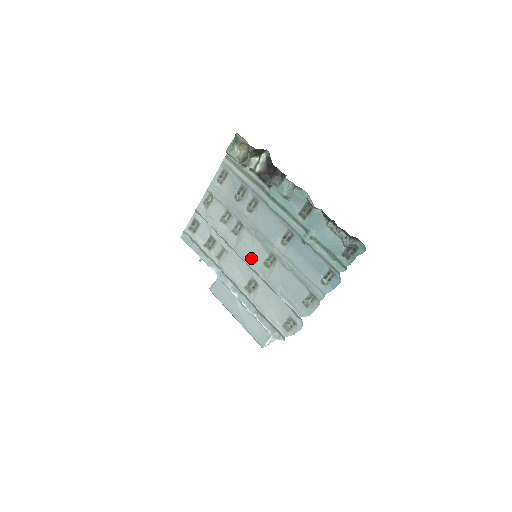
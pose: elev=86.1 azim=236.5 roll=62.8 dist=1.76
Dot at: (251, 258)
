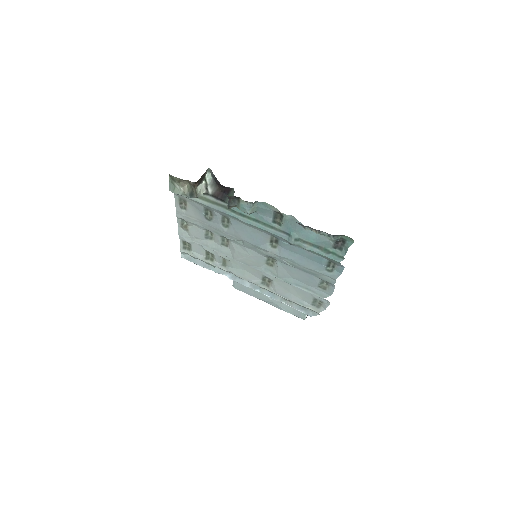
Dot at: (252, 263)
